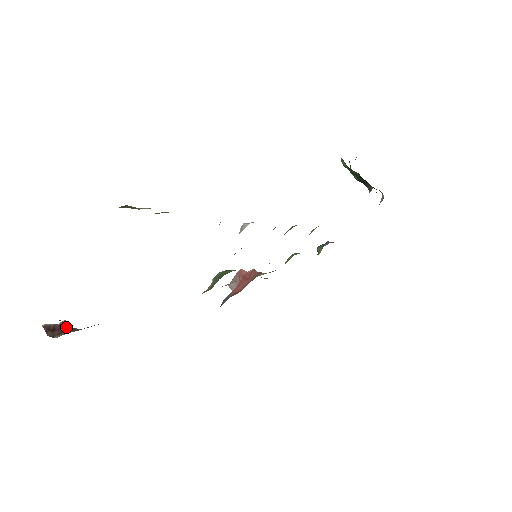
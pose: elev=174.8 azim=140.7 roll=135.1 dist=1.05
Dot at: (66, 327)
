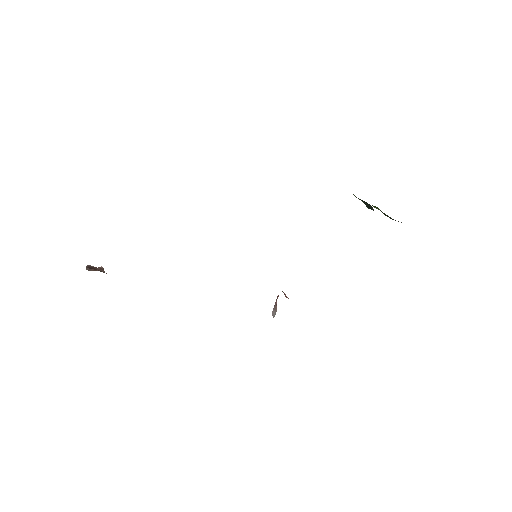
Dot at: (100, 270)
